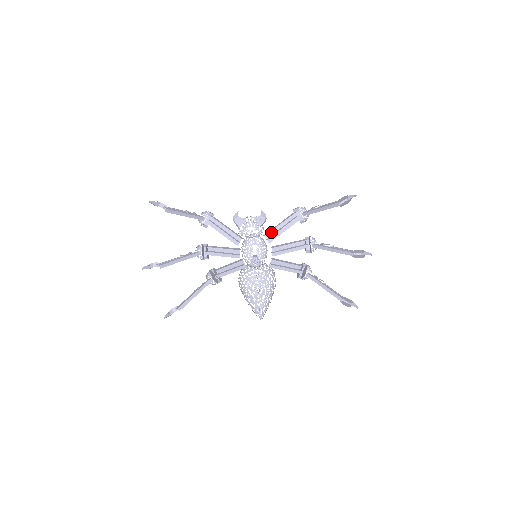
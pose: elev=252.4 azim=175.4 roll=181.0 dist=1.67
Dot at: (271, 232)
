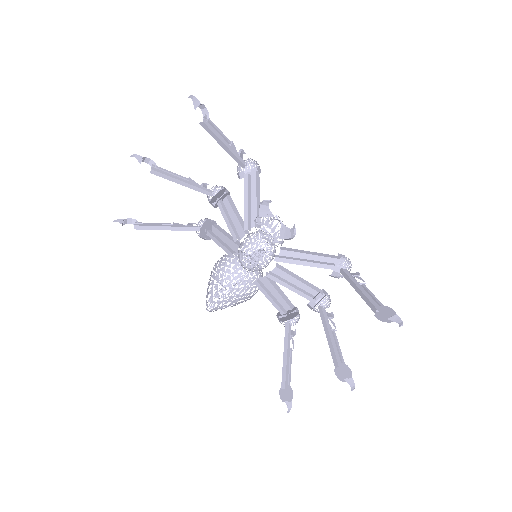
Dot at: (291, 252)
